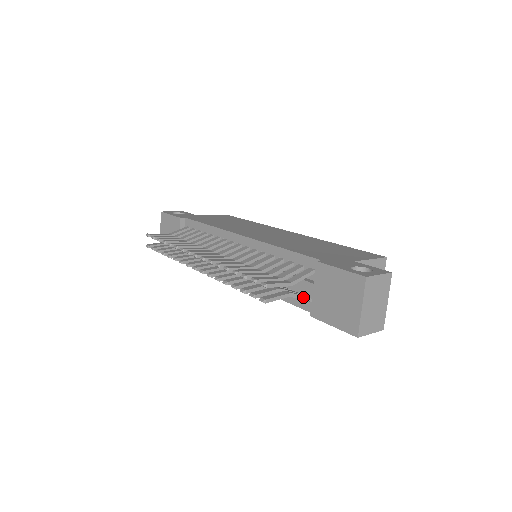
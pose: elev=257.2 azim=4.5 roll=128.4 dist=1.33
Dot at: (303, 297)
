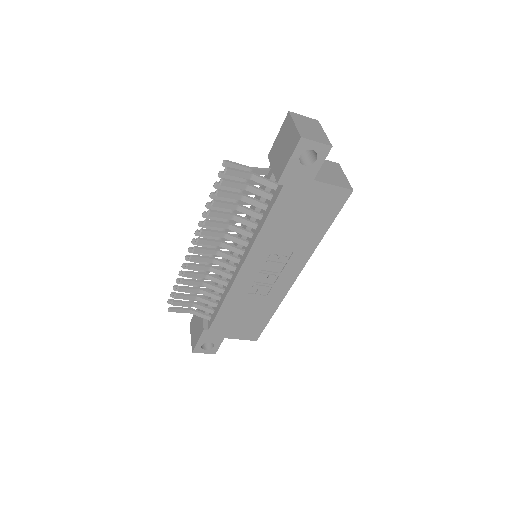
Dot at: (268, 180)
